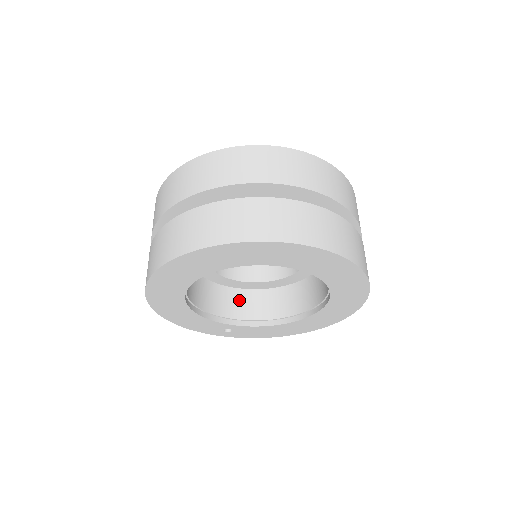
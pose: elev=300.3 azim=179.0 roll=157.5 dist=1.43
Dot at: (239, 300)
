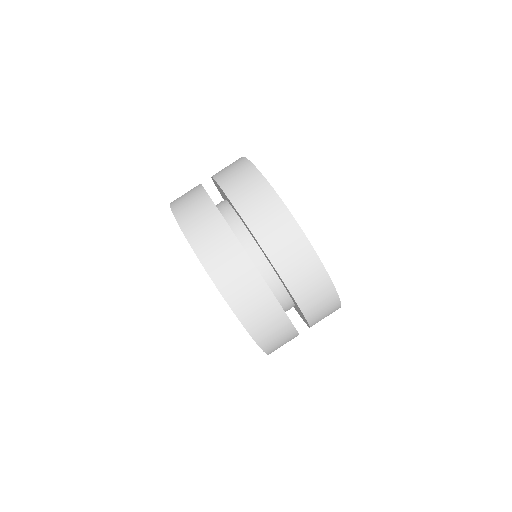
Dot at: occluded
